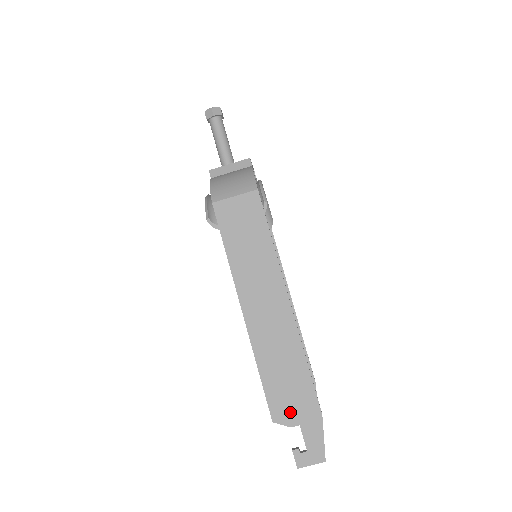
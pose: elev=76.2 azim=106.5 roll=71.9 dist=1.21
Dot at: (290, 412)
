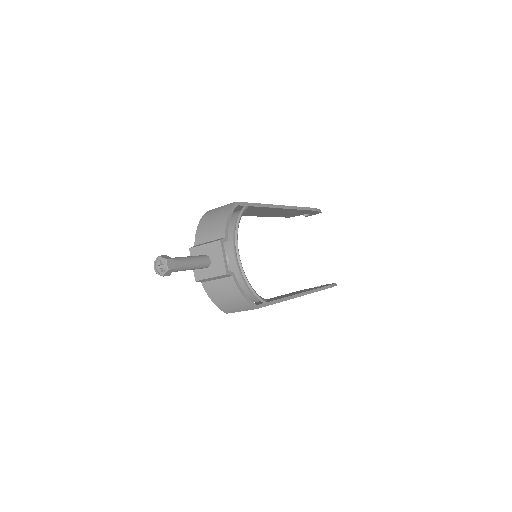
Dot at: occluded
